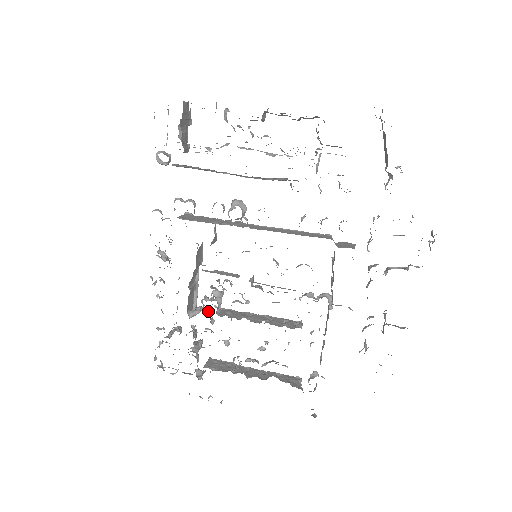
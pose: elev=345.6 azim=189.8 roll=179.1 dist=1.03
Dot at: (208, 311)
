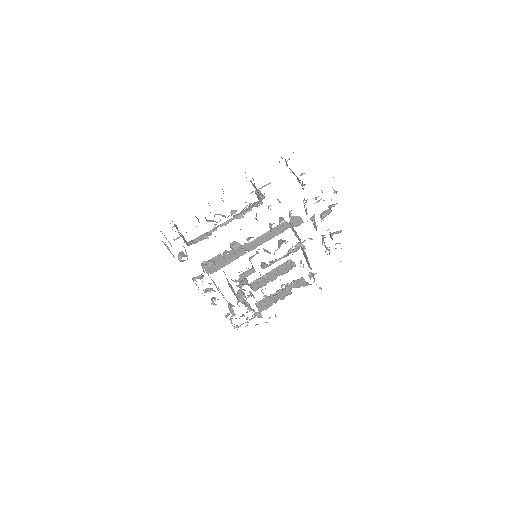
Dot at: occluded
